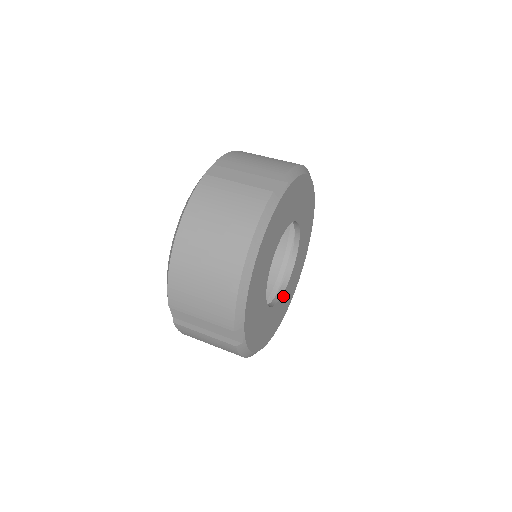
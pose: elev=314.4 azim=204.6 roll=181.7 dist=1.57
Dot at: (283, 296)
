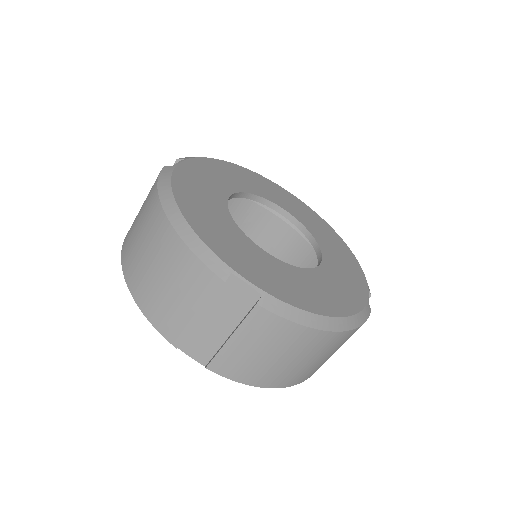
Dot at: (327, 265)
